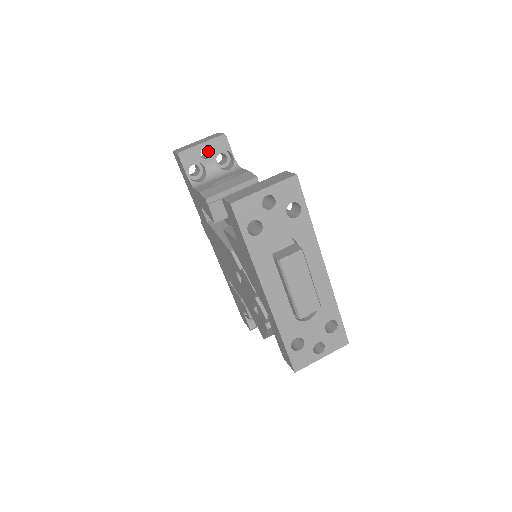
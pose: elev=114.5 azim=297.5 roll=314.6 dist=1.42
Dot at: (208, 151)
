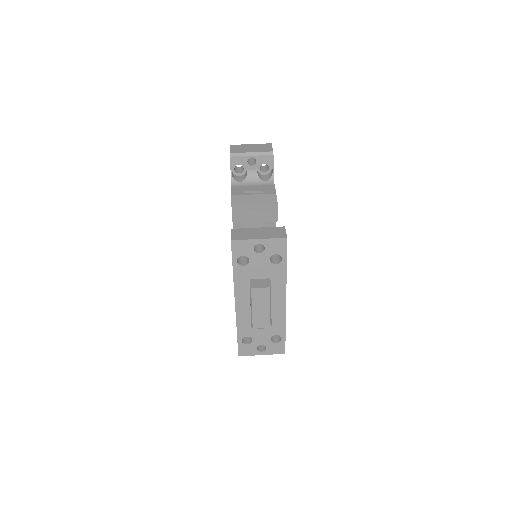
Dot at: occluded
